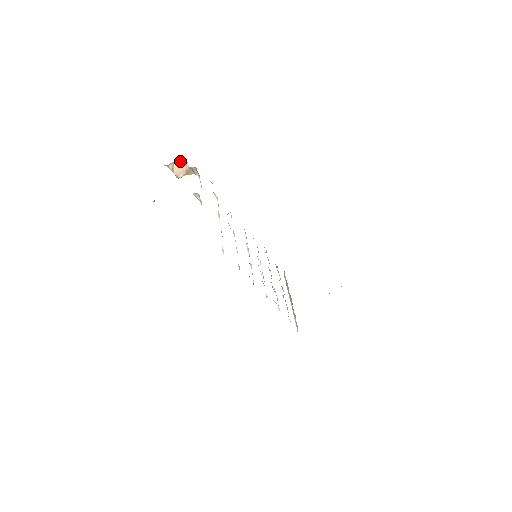
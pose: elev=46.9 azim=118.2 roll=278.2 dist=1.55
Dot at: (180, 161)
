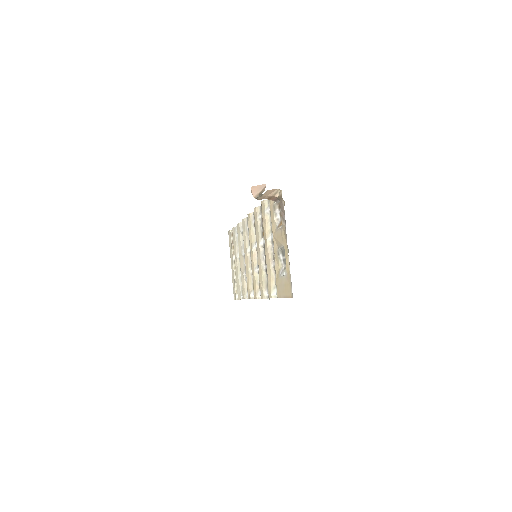
Dot at: (273, 189)
